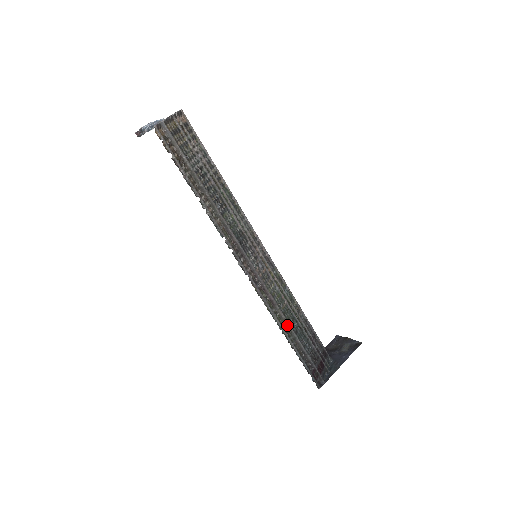
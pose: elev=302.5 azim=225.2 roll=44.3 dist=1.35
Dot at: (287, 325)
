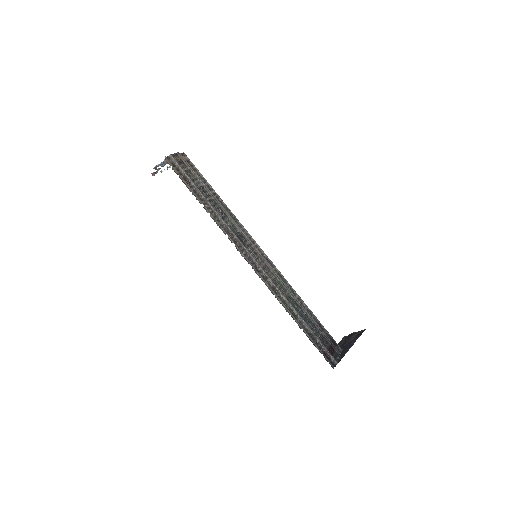
Dot at: (292, 309)
